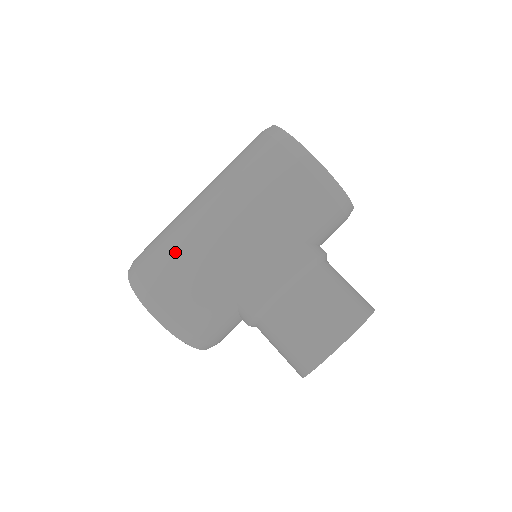
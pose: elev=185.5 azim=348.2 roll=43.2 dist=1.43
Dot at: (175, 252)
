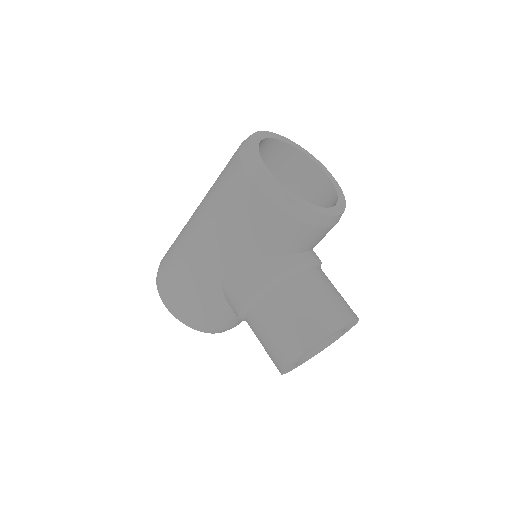
Dot at: (176, 259)
